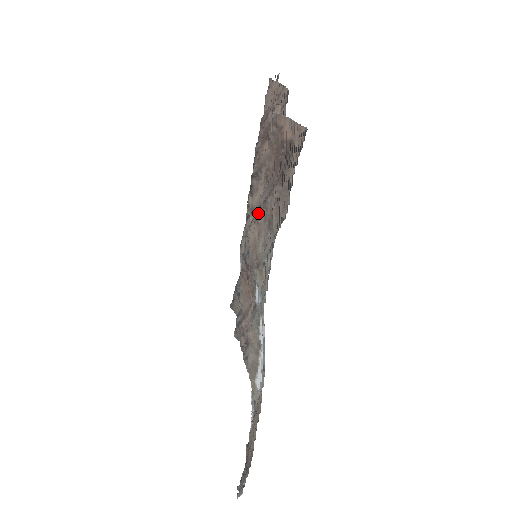
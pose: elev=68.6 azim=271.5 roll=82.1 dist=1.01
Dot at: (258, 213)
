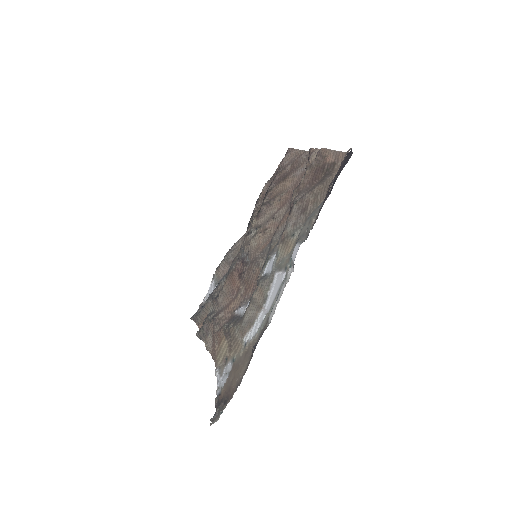
Dot at: (267, 225)
